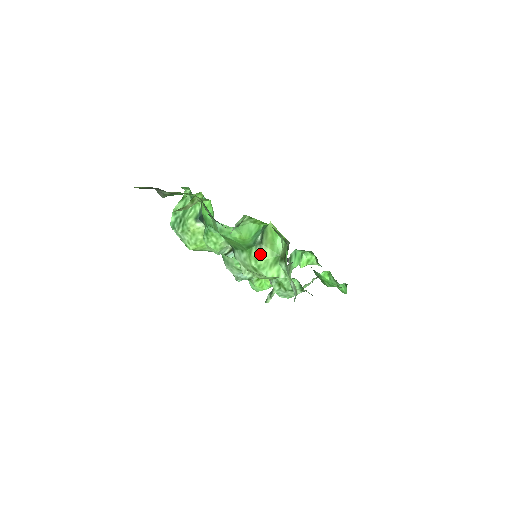
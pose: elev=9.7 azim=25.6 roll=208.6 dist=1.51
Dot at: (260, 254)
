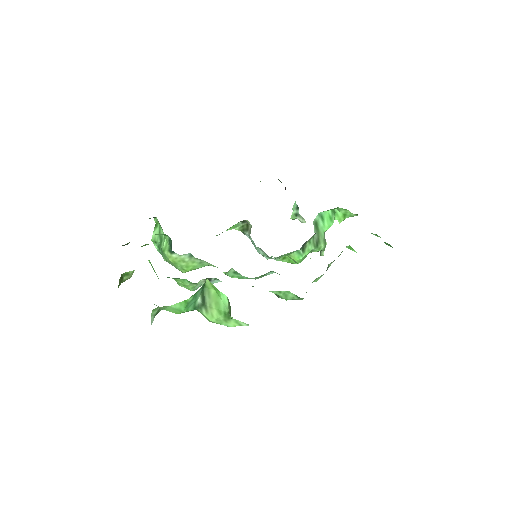
Dot at: (208, 315)
